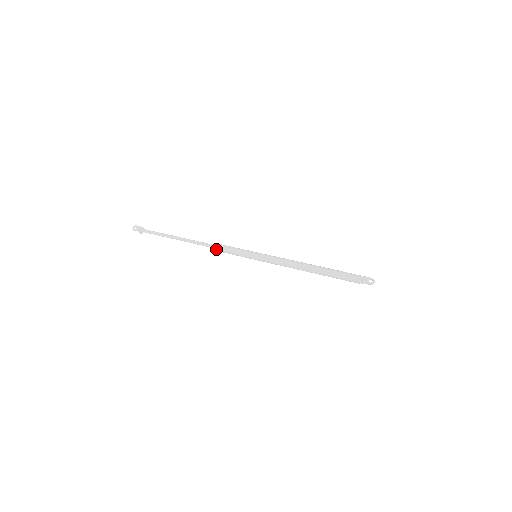
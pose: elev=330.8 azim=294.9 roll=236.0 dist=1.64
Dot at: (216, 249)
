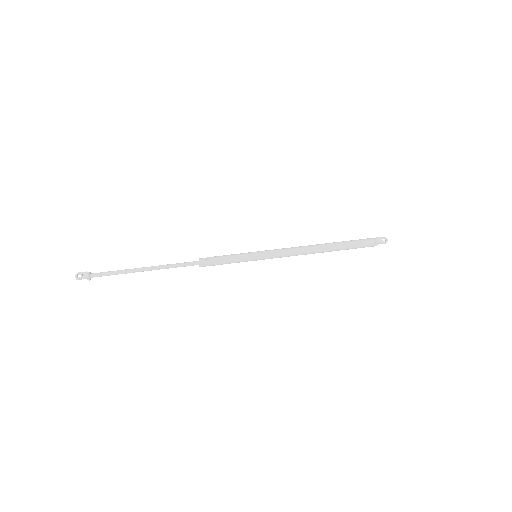
Dot at: (206, 264)
